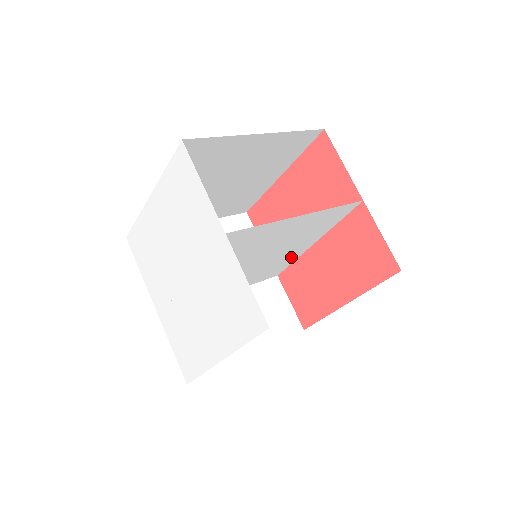
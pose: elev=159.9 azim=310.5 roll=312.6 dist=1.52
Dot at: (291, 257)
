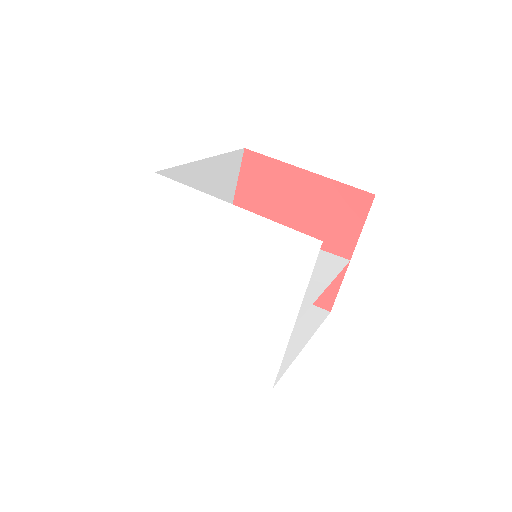
Dot at: occluded
